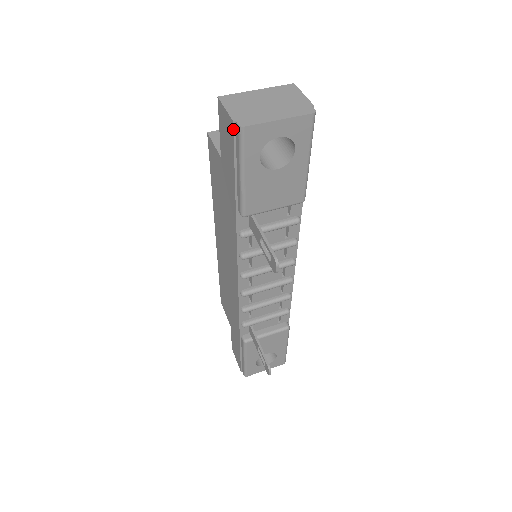
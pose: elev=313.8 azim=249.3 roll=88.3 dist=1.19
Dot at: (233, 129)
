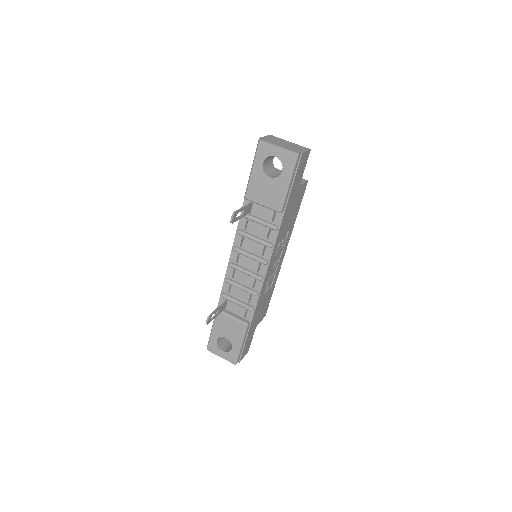
Dot at: occluded
